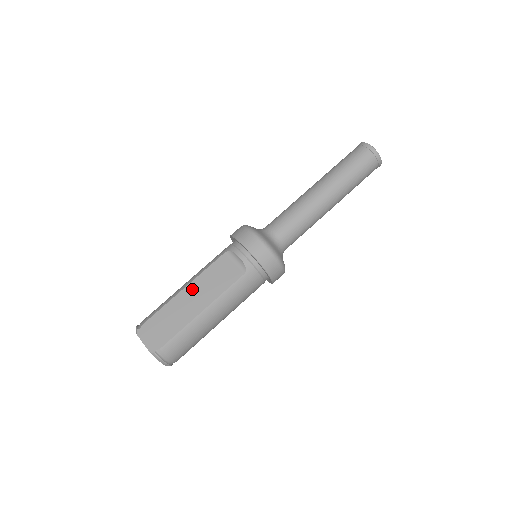
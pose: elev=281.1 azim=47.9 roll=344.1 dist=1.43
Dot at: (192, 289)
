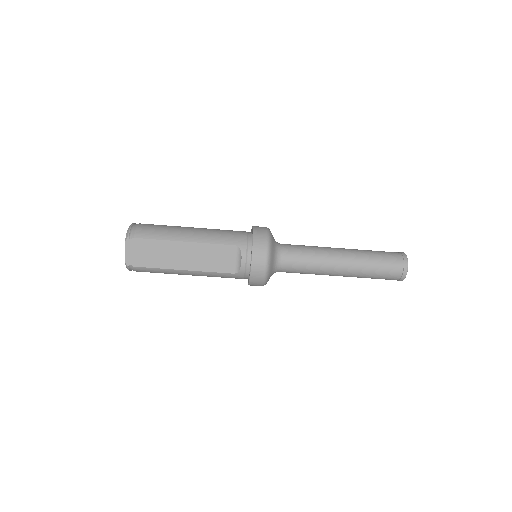
Dot at: (190, 248)
